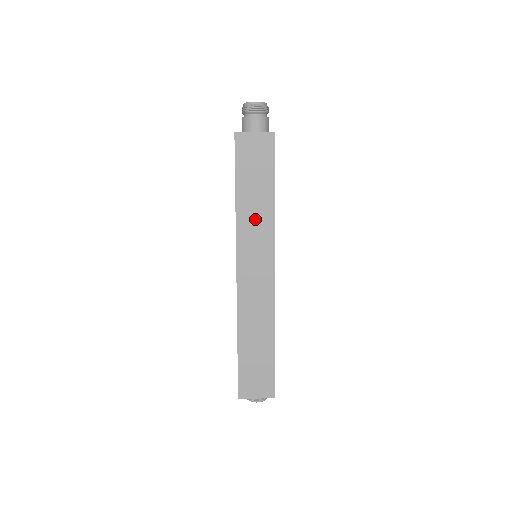
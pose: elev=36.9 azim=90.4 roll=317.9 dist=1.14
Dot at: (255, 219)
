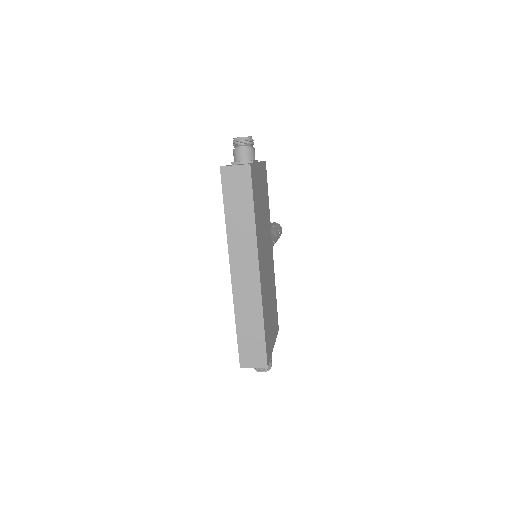
Dot at: (241, 231)
